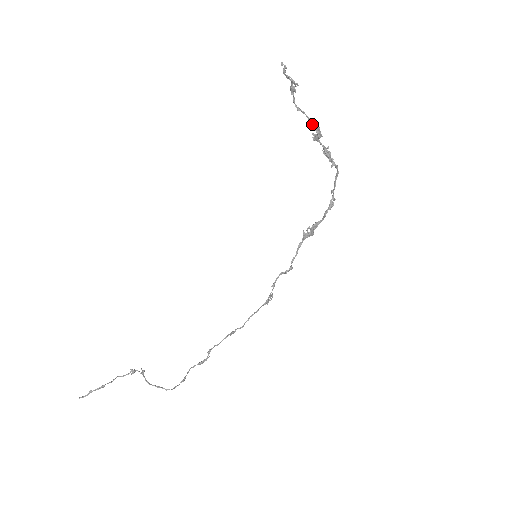
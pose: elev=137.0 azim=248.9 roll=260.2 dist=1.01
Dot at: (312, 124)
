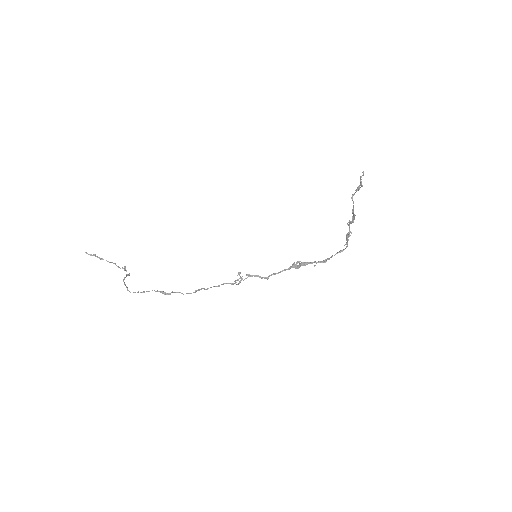
Dot at: (353, 210)
